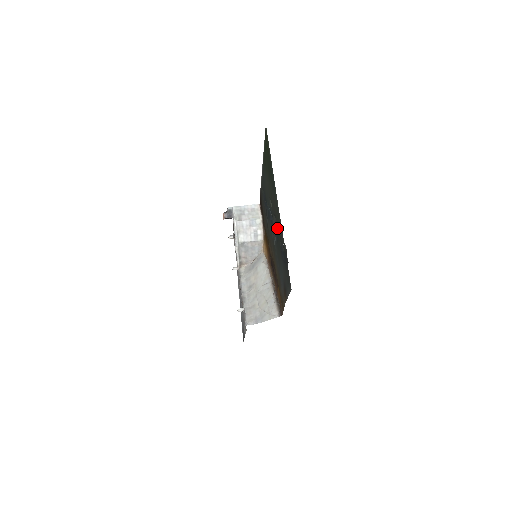
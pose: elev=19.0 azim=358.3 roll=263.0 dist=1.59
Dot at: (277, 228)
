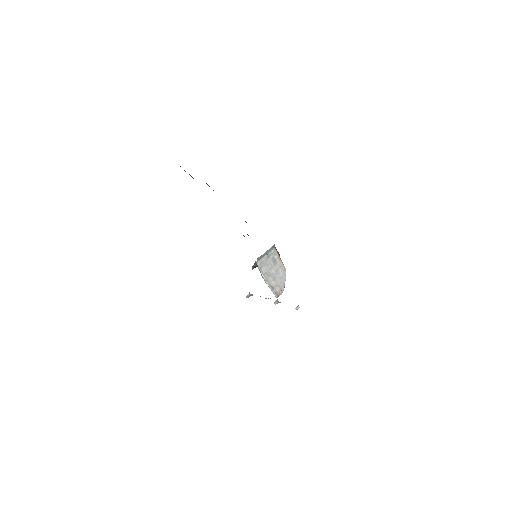
Dot at: occluded
